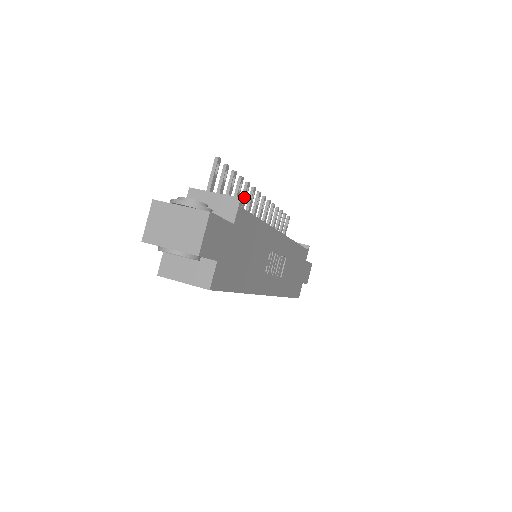
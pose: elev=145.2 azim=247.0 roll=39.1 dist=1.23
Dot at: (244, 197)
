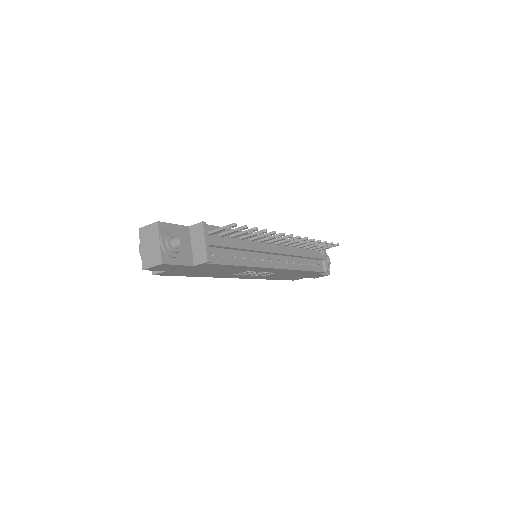
Dot at: (264, 236)
